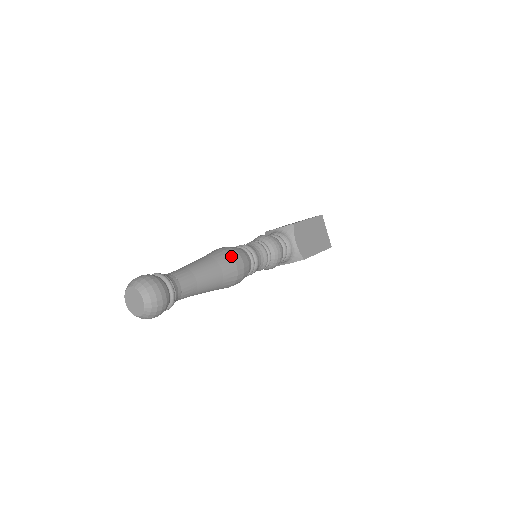
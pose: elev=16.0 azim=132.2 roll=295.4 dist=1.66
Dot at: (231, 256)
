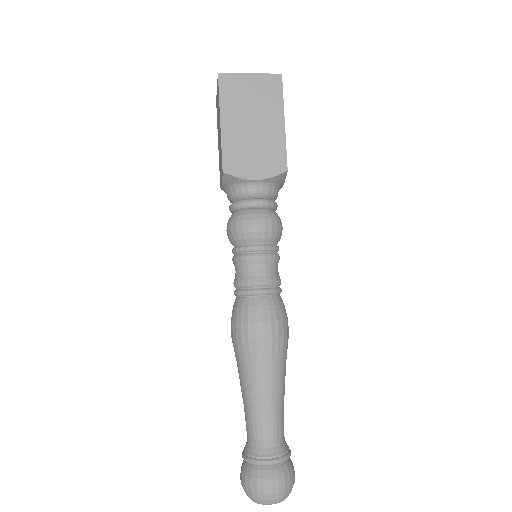
Dot at: (287, 336)
